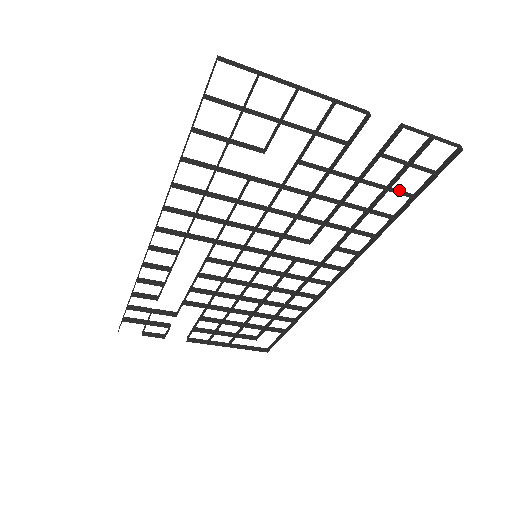
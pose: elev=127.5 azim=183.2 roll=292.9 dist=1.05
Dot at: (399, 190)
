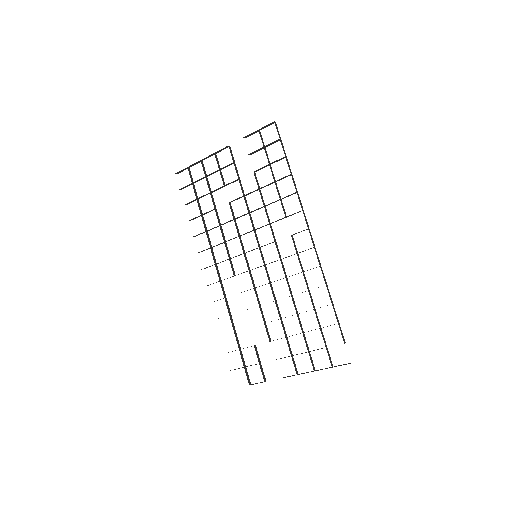
Dot at: occluded
